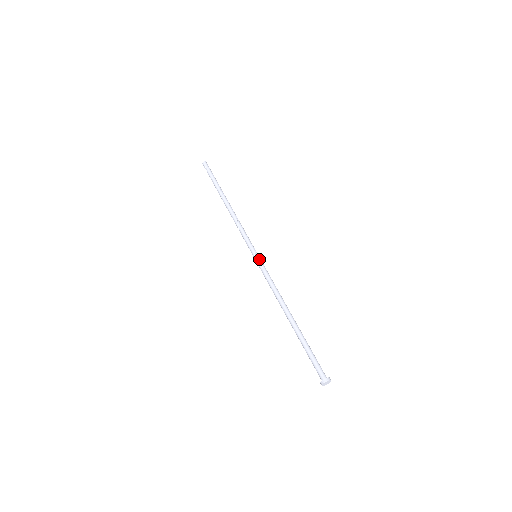
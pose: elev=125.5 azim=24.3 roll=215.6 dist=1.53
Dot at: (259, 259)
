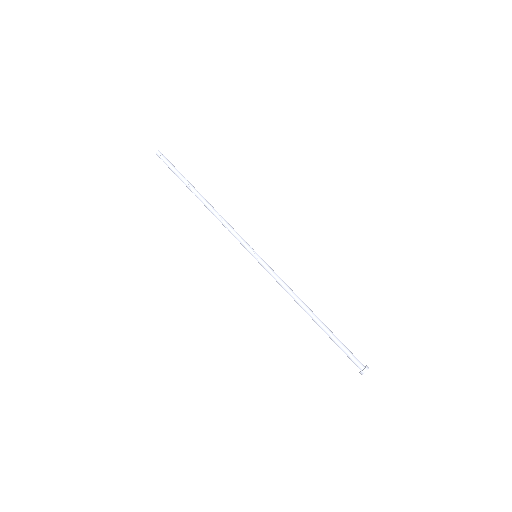
Dot at: (261, 260)
